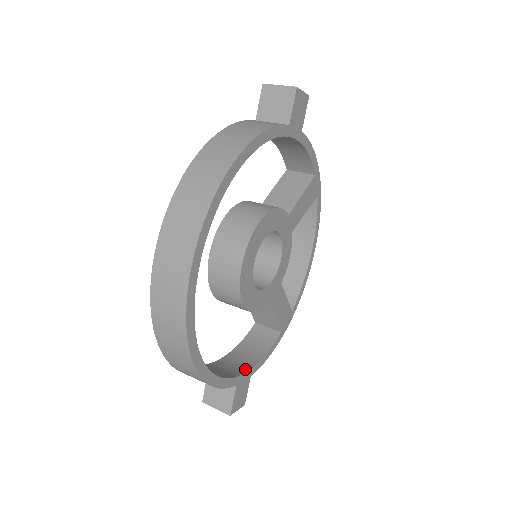
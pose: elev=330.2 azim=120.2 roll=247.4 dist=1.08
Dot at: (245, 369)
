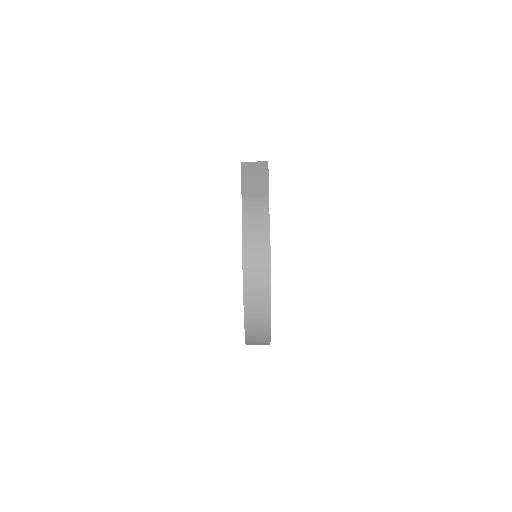
Dot at: occluded
